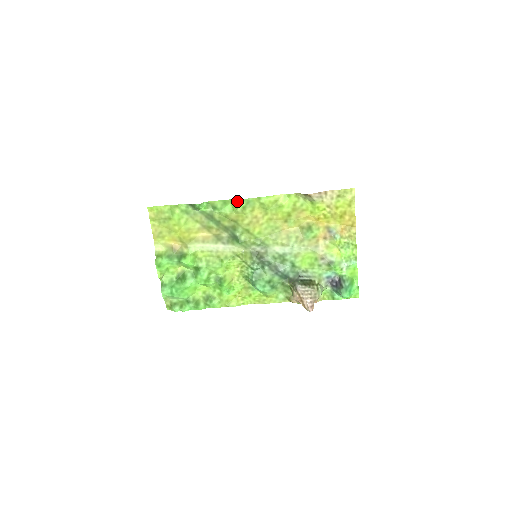
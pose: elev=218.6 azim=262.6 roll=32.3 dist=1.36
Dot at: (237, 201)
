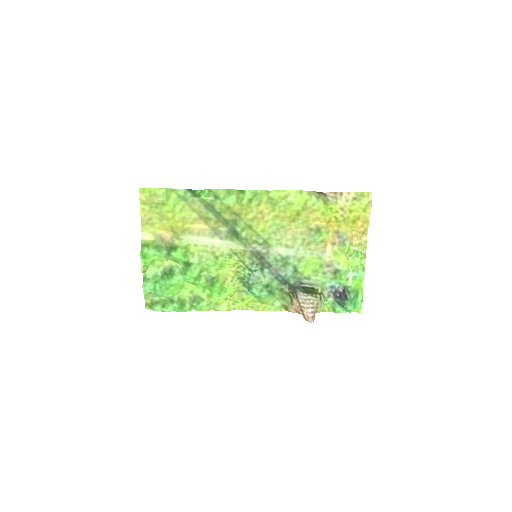
Dot at: (243, 192)
